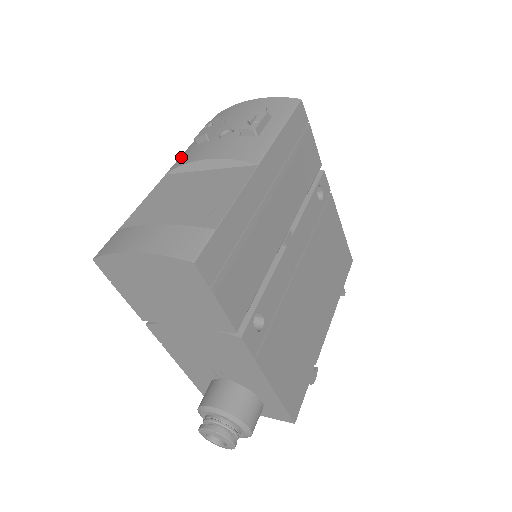
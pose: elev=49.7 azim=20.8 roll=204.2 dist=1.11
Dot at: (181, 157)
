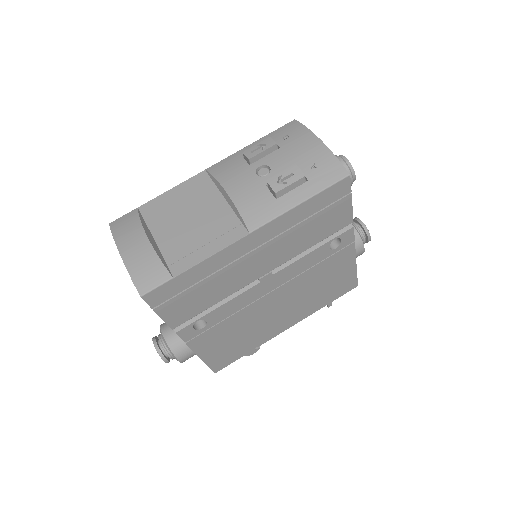
Dot at: (226, 160)
